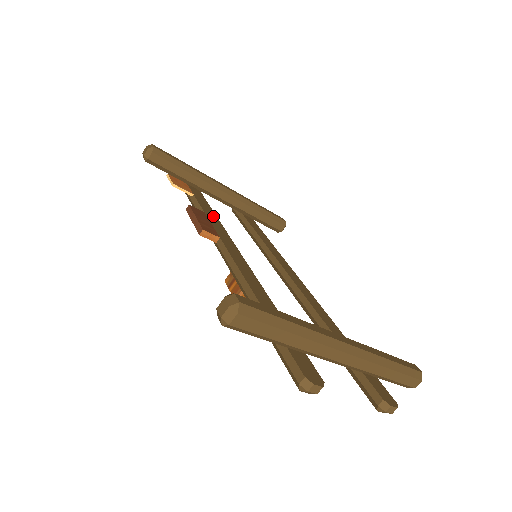
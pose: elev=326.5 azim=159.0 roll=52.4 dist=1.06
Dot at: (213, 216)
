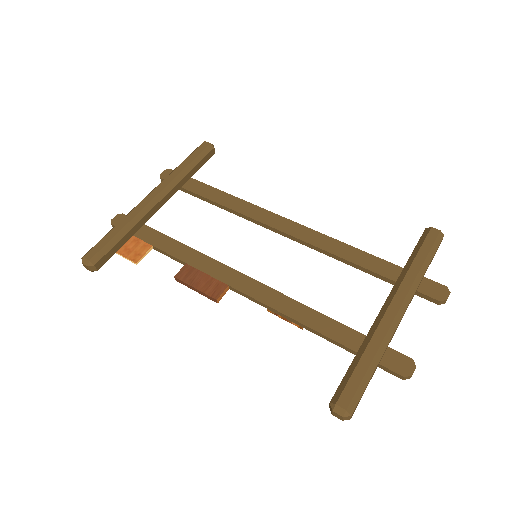
Dot at: (191, 254)
